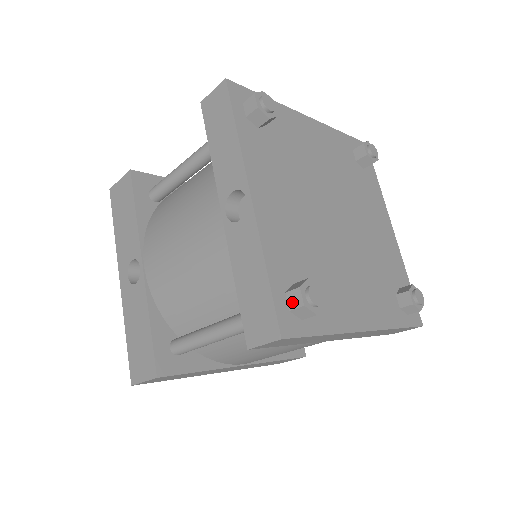
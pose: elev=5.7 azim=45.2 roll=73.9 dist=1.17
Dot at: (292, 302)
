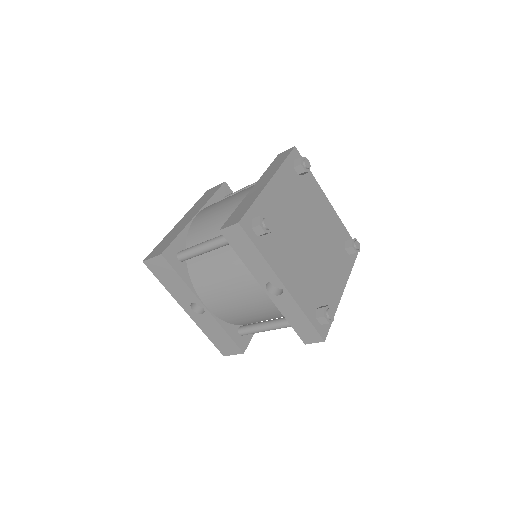
Dot at: (322, 322)
